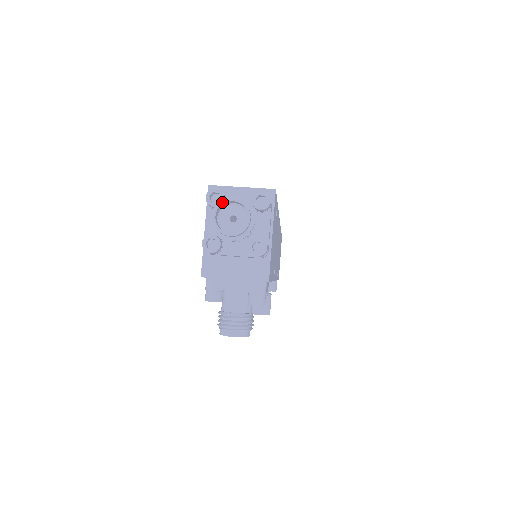
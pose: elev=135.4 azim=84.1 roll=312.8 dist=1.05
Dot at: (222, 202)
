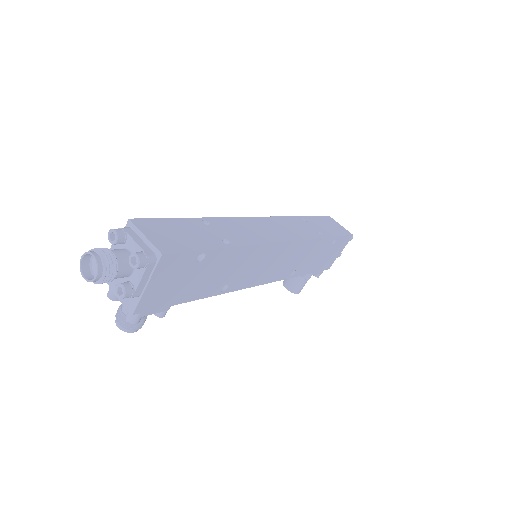
Dot at: (87, 253)
